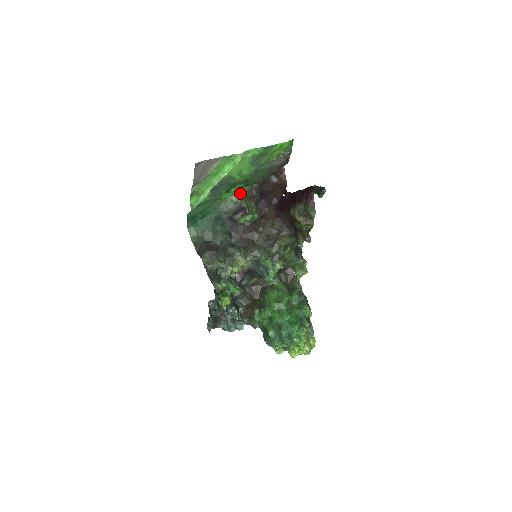
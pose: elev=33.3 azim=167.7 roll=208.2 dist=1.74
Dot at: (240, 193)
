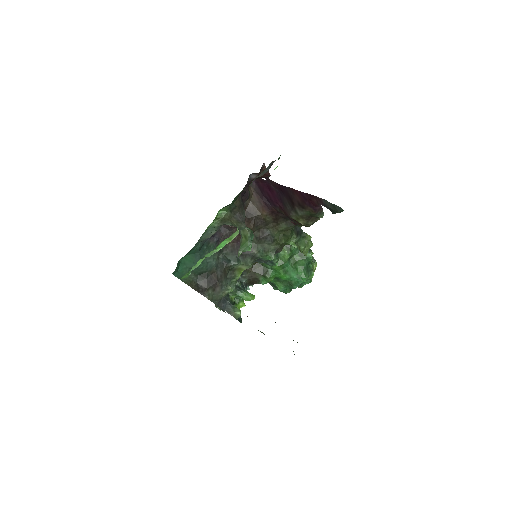
Dot at: (221, 217)
